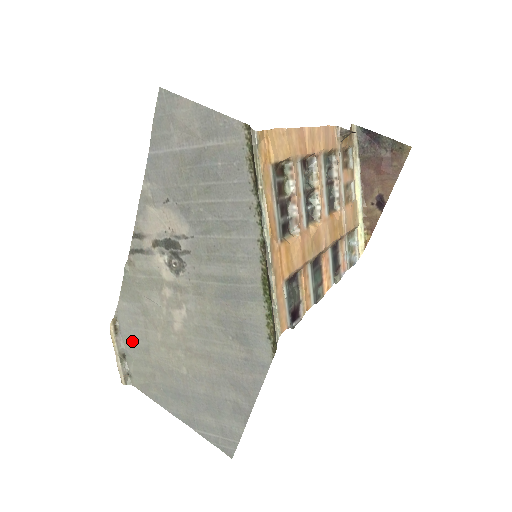
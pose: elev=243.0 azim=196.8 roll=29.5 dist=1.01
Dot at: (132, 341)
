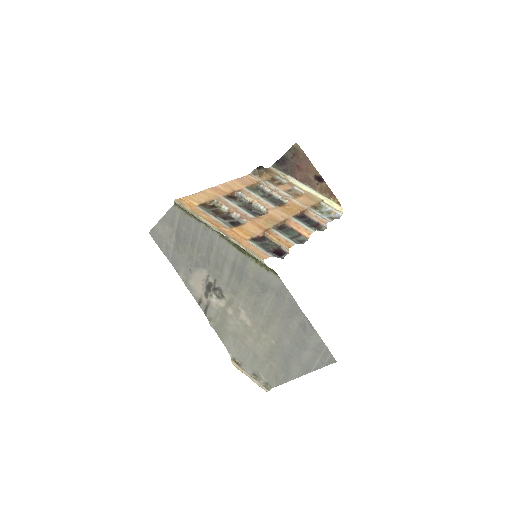
Dot at: (248, 360)
